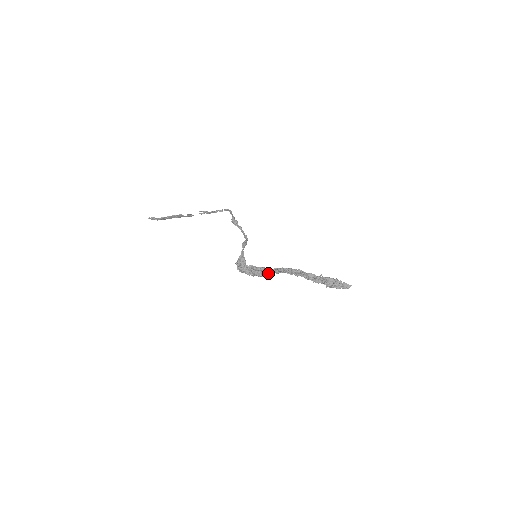
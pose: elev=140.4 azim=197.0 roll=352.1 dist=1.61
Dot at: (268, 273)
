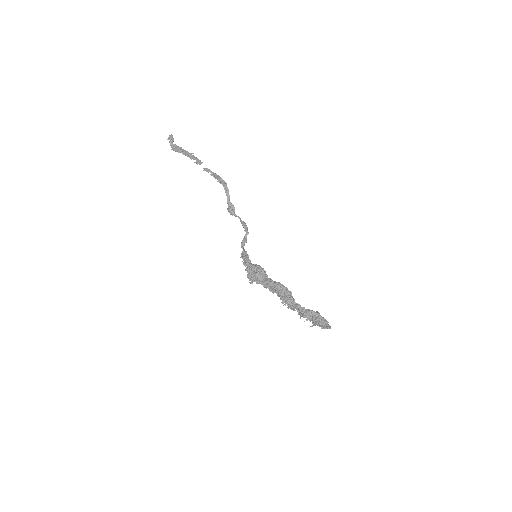
Dot at: (263, 286)
